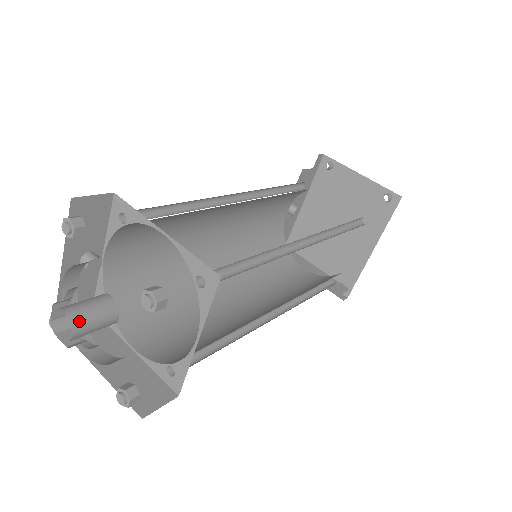
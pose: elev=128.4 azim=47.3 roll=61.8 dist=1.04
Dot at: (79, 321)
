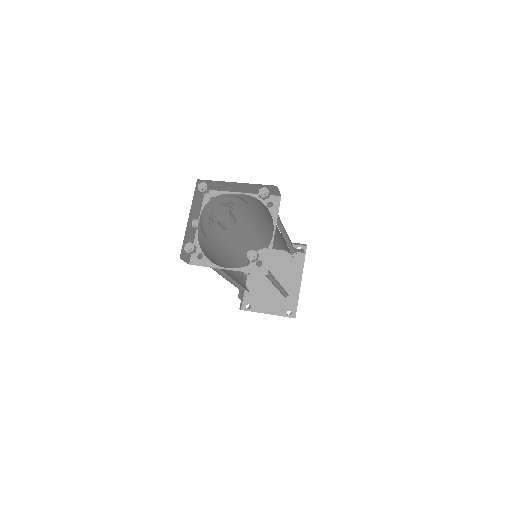
Dot at: (229, 210)
